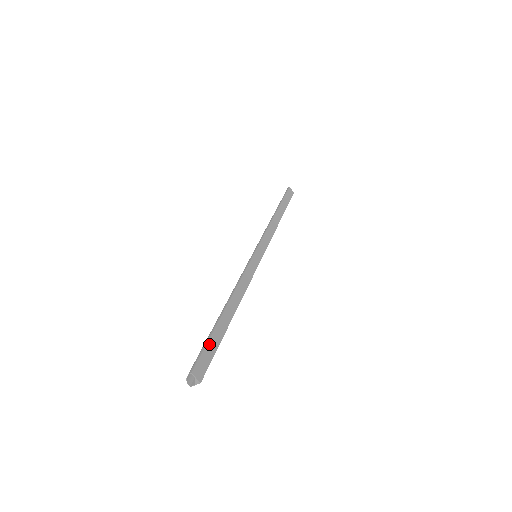
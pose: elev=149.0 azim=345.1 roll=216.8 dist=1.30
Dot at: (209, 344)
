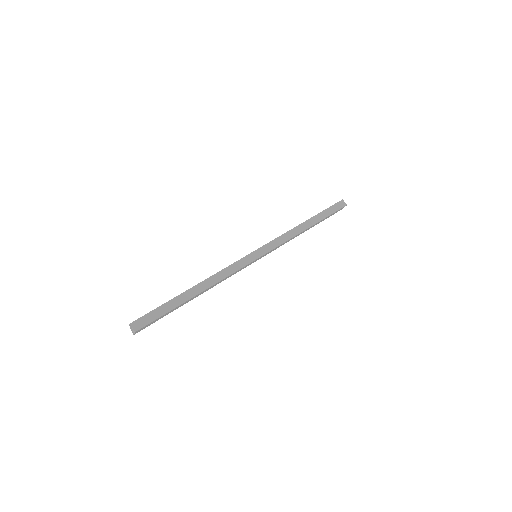
Dot at: (157, 310)
